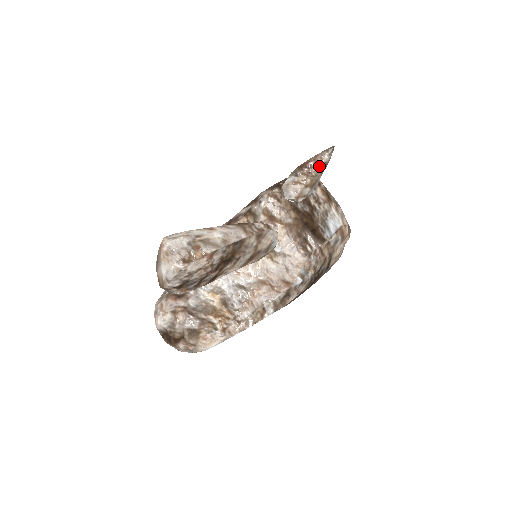
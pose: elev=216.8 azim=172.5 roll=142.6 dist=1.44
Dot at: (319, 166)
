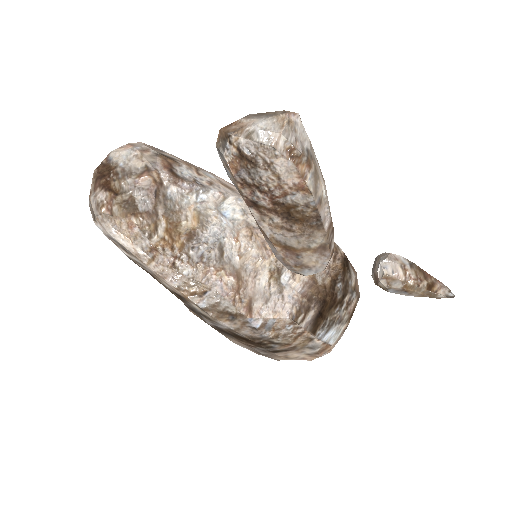
Dot at: (432, 288)
